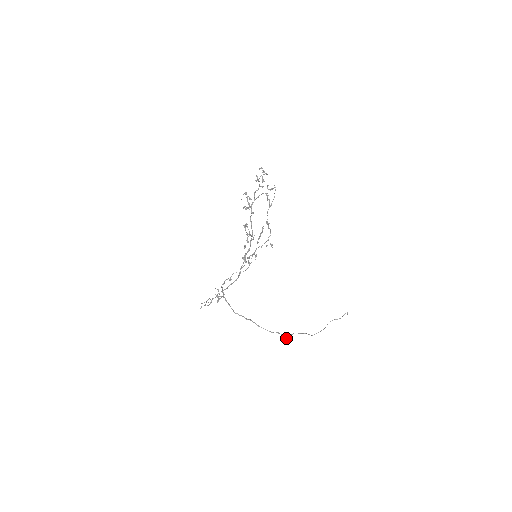
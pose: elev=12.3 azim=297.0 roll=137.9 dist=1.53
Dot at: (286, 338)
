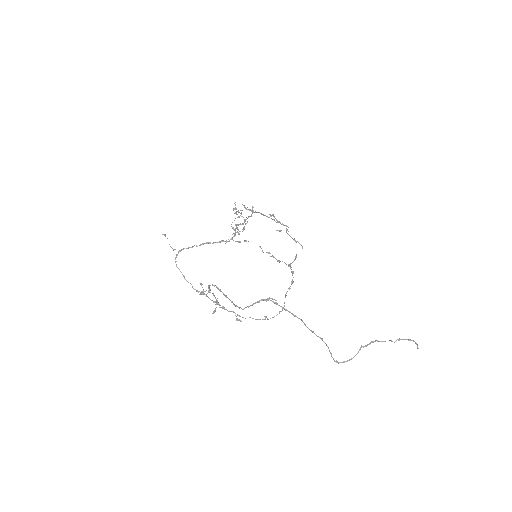
Dot at: (264, 300)
